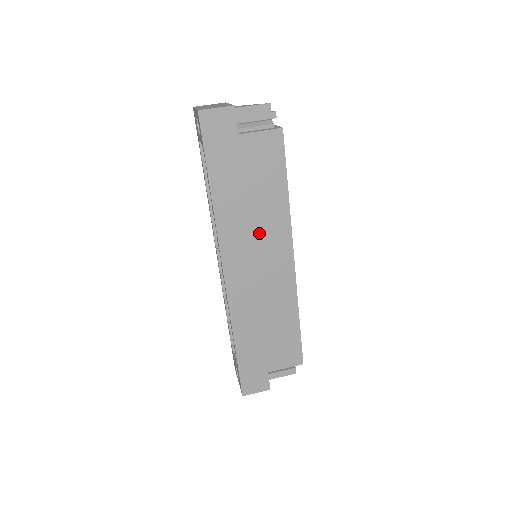
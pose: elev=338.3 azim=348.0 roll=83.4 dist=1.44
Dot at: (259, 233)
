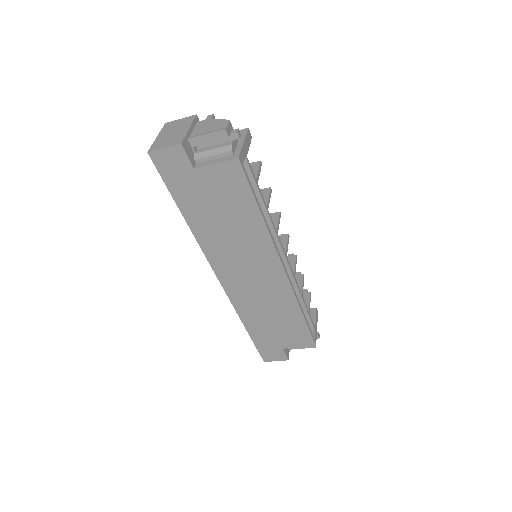
Dot at: (242, 249)
